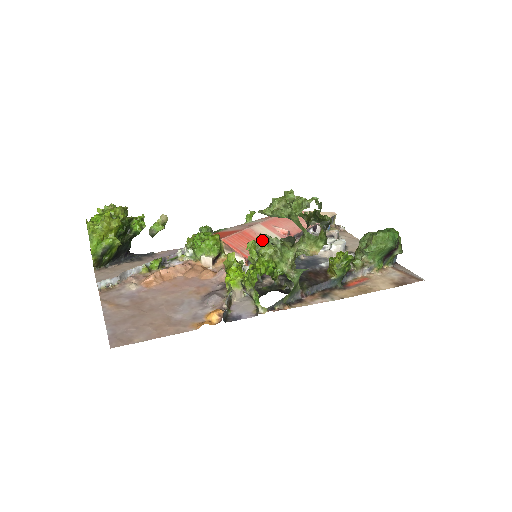
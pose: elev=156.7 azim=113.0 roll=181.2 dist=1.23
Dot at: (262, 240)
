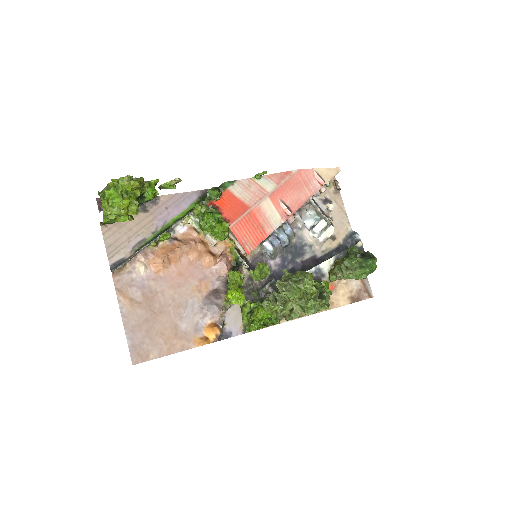
Dot at: (270, 306)
